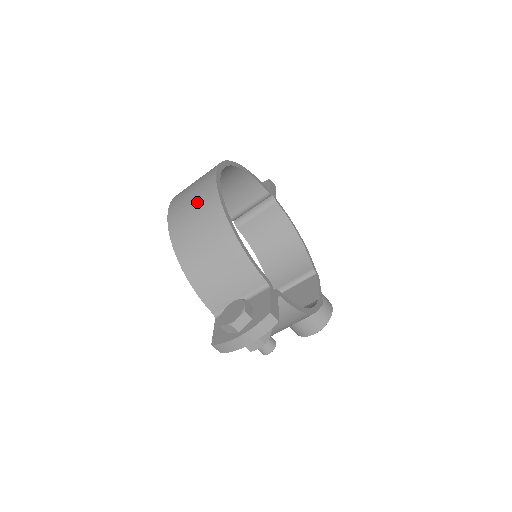
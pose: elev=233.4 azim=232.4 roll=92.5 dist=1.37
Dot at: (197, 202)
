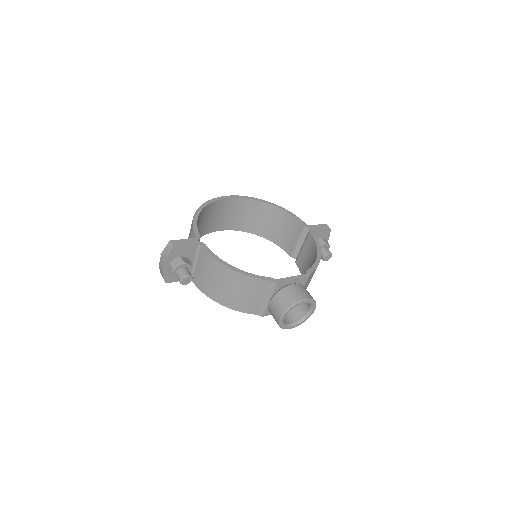
Dot at: occluded
